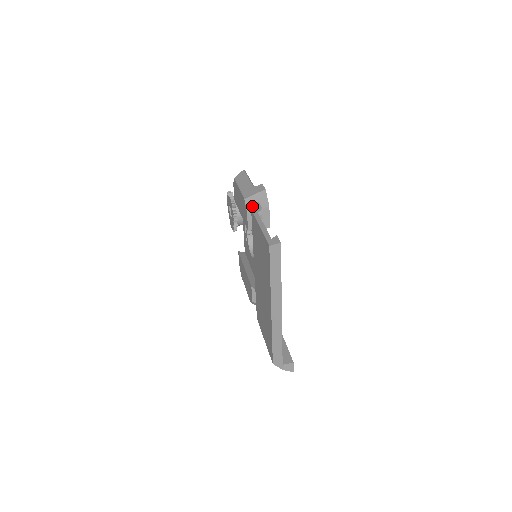
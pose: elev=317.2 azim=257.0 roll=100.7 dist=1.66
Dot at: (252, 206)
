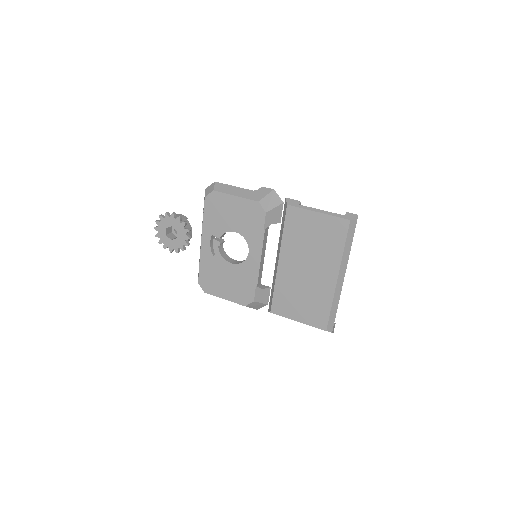
Dot at: (268, 206)
